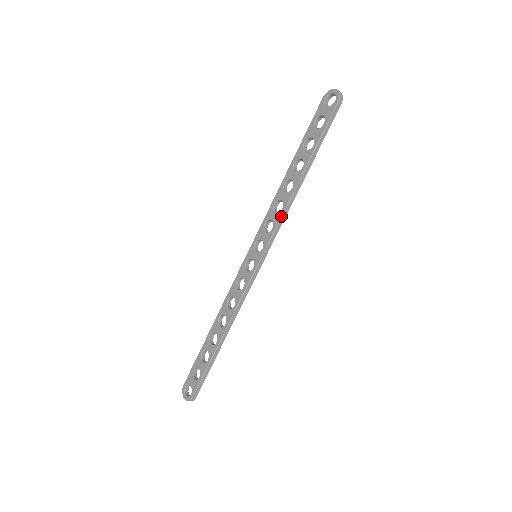
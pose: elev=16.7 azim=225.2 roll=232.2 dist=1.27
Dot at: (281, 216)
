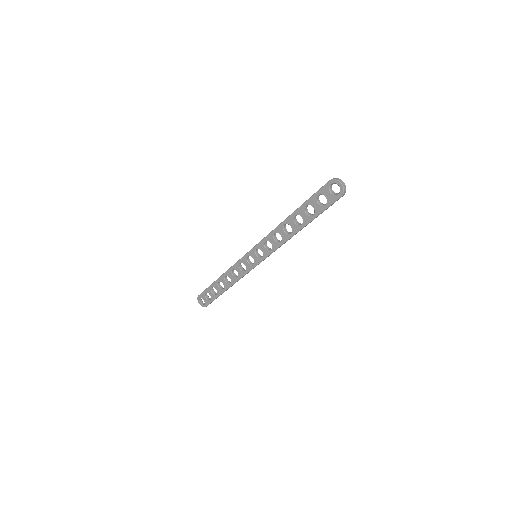
Dot at: (279, 247)
